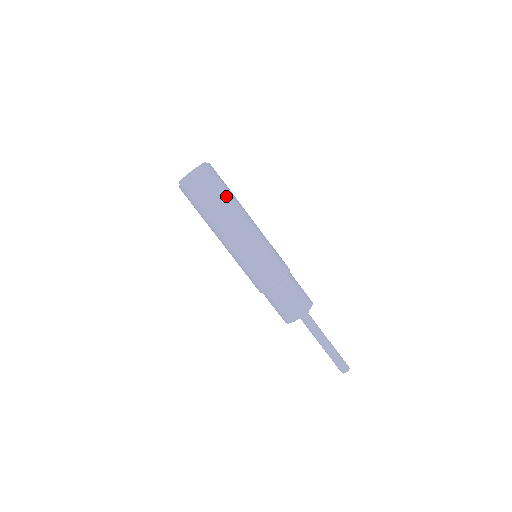
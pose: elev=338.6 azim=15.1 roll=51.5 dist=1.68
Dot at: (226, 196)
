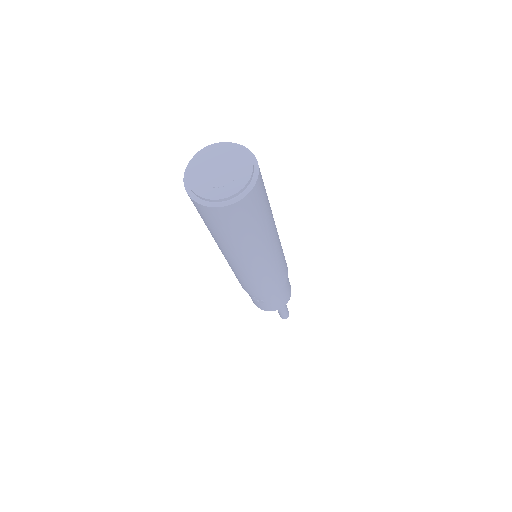
Dot at: (258, 230)
